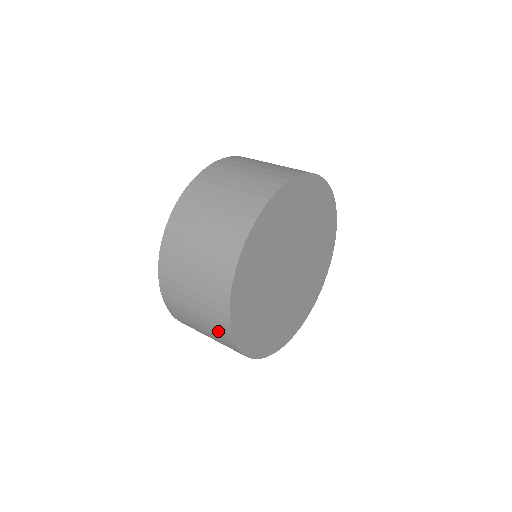
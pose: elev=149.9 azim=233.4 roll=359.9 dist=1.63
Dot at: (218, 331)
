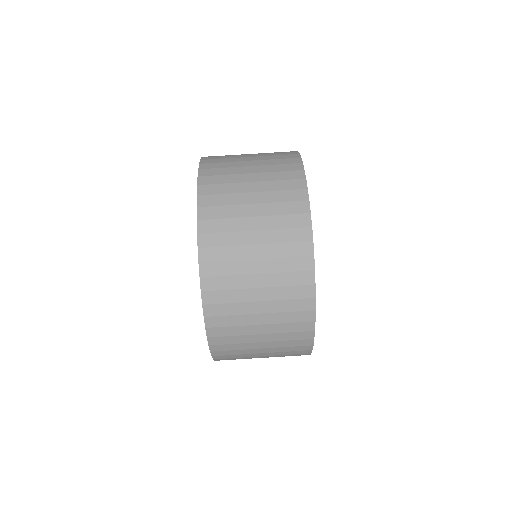
Dot at: occluded
